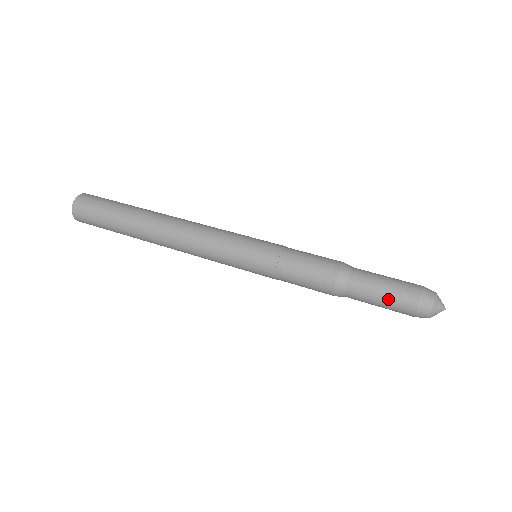
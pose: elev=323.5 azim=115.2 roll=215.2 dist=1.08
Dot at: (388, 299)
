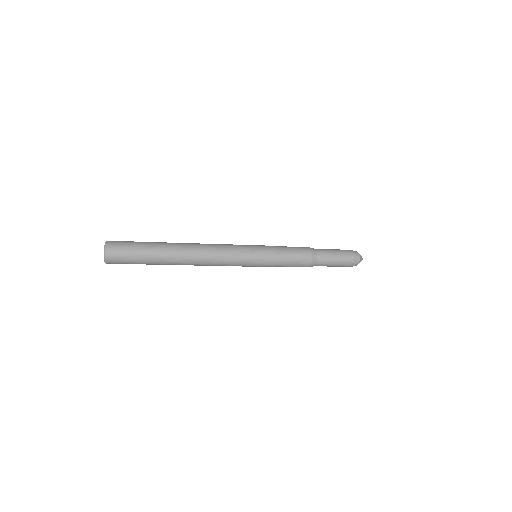
Dot at: (337, 250)
